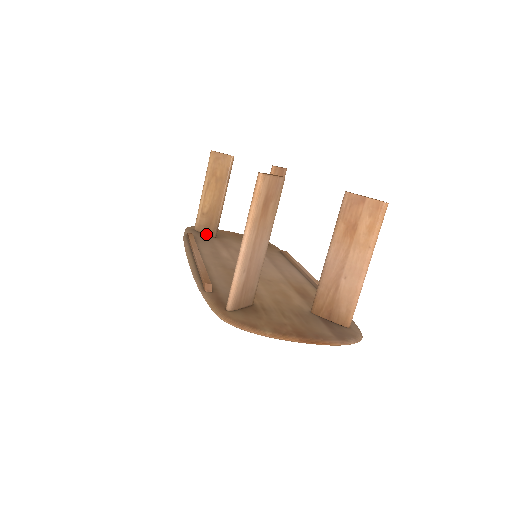
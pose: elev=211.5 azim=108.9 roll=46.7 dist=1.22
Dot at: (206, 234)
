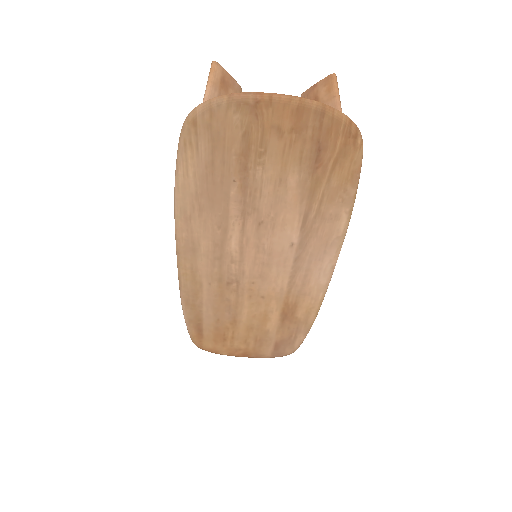
Dot at: occluded
